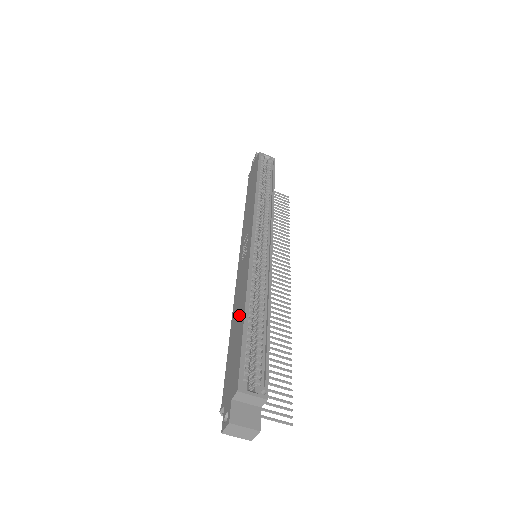
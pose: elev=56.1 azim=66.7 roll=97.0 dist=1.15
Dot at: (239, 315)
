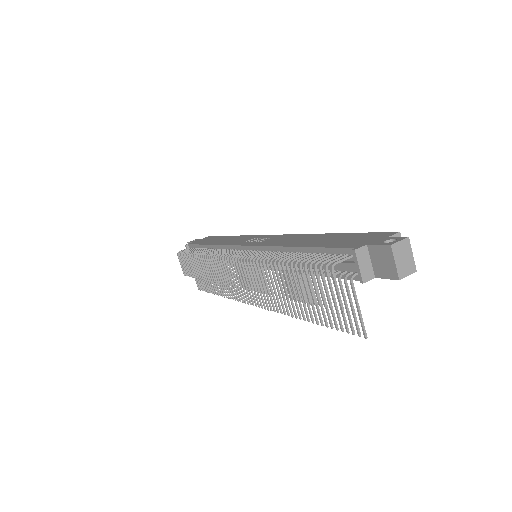
Dot at: (316, 238)
